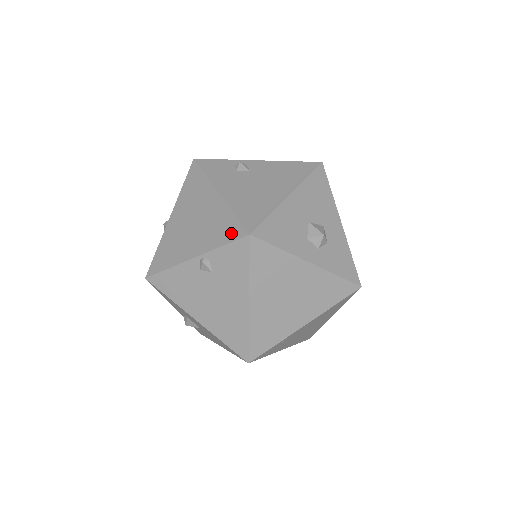
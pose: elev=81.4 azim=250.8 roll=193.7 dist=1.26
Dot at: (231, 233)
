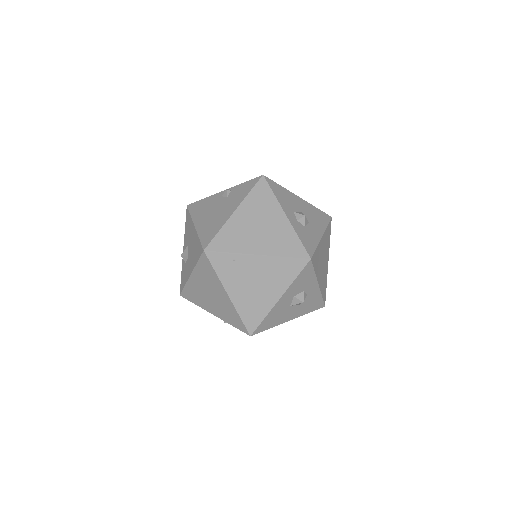
Dot at: occluded
